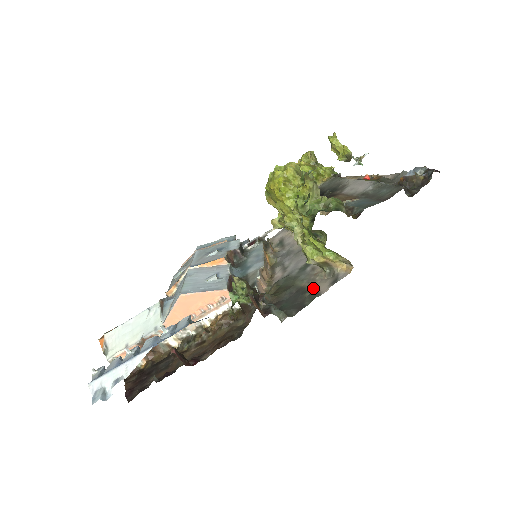
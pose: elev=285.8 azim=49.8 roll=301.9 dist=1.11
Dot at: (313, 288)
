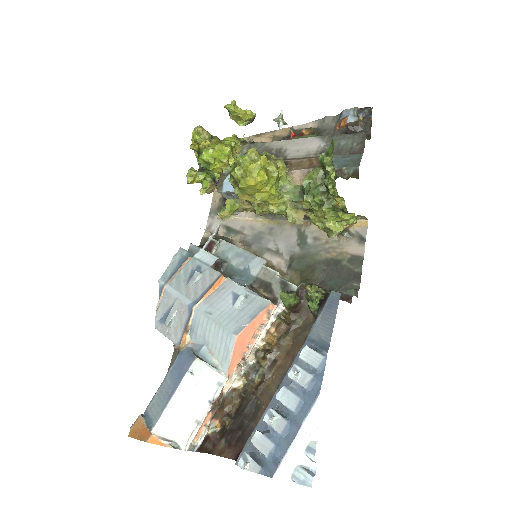
Dot at: (343, 255)
